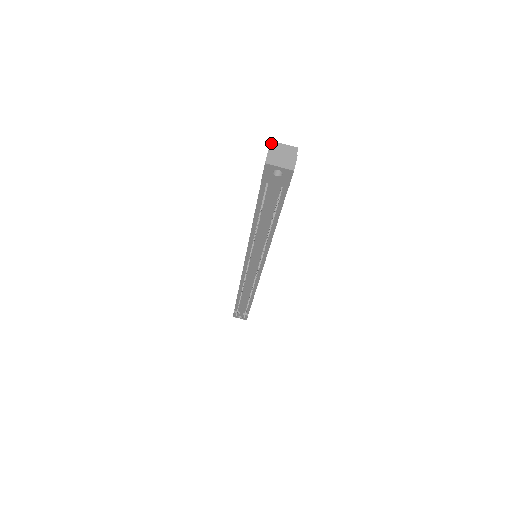
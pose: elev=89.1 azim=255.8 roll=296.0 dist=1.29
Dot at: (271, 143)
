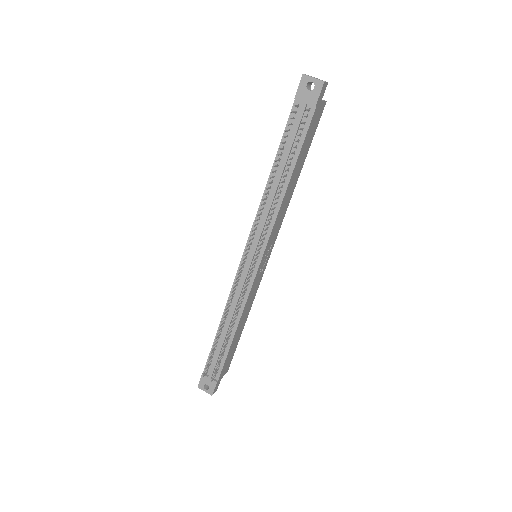
Dot at: occluded
